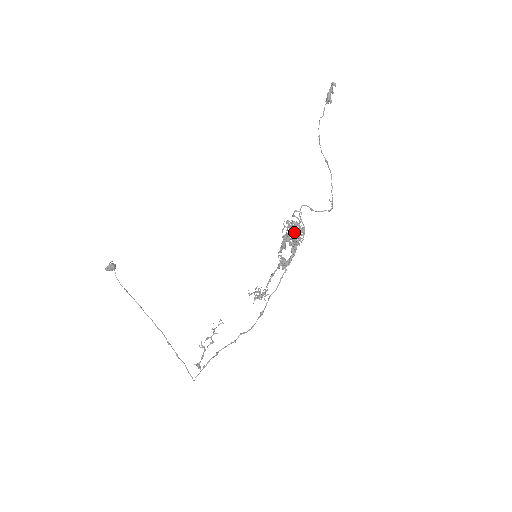
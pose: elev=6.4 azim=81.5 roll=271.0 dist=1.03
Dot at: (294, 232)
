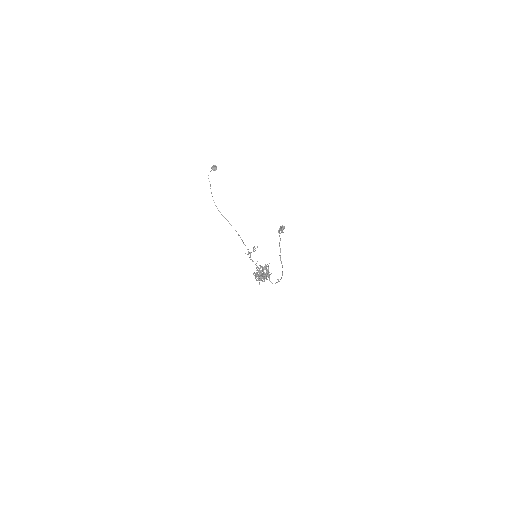
Dot at: occluded
